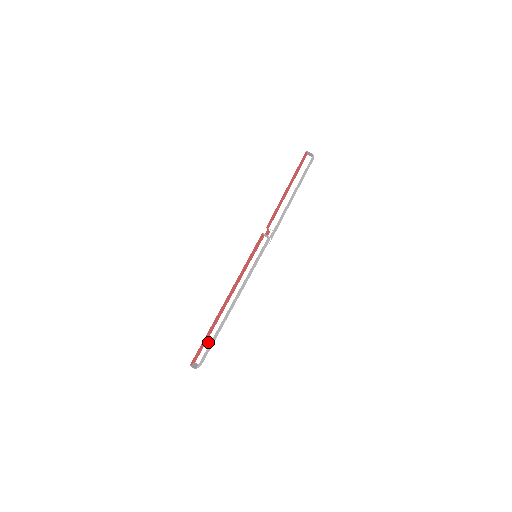
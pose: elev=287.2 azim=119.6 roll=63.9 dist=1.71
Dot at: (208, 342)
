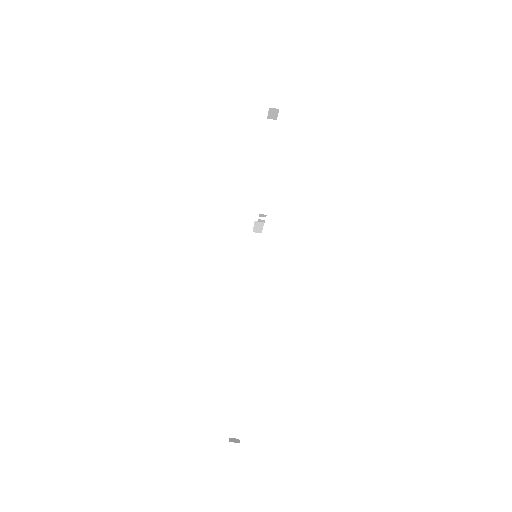
Dot at: (235, 400)
